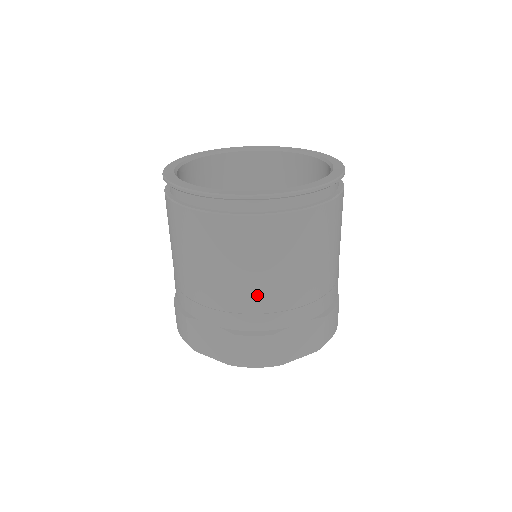
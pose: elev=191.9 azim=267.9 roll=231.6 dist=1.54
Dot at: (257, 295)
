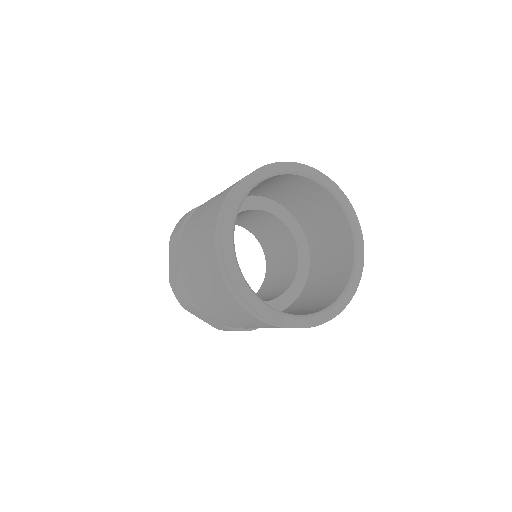
Dot at: occluded
